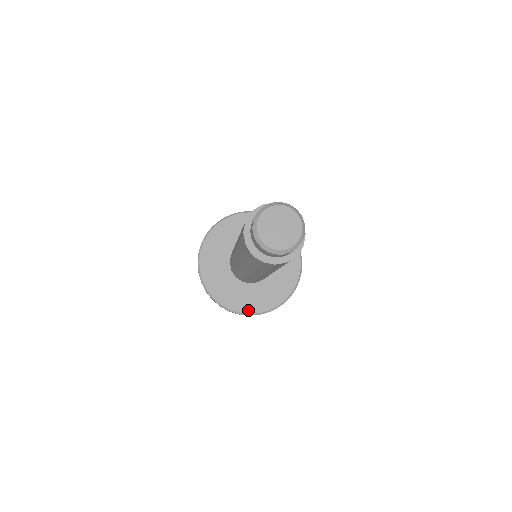
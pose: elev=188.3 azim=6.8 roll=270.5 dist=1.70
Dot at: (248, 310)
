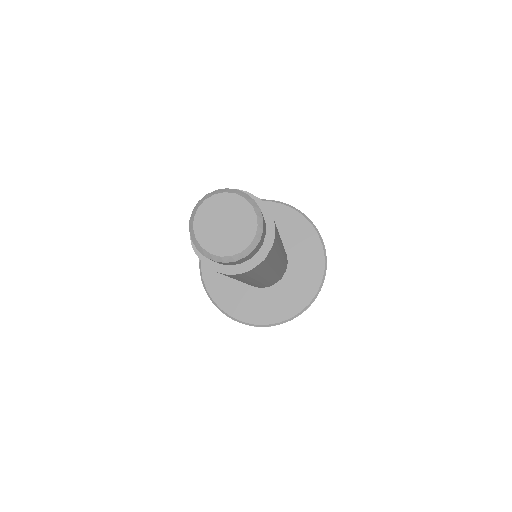
Dot at: (221, 303)
